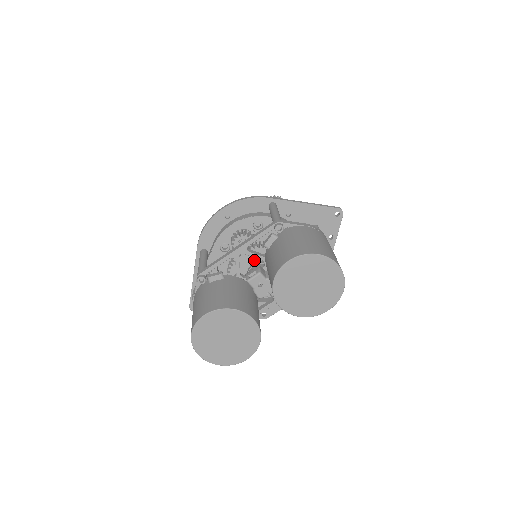
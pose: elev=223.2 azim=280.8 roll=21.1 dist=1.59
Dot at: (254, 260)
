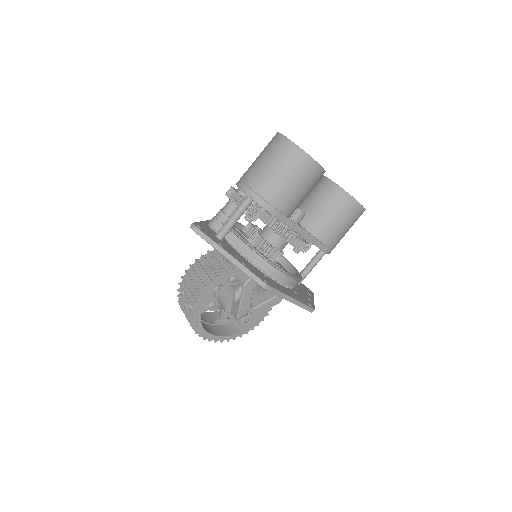
Dot at: occluded
